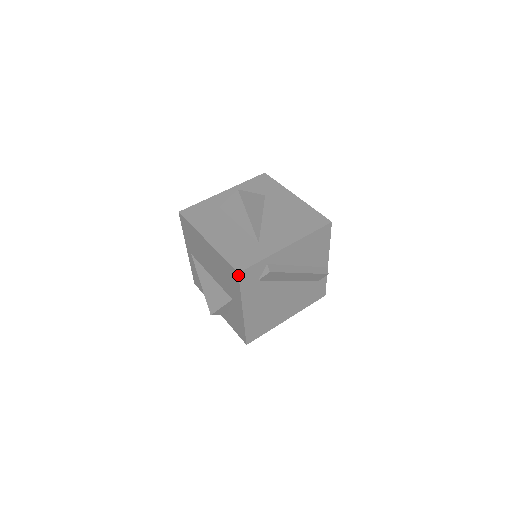
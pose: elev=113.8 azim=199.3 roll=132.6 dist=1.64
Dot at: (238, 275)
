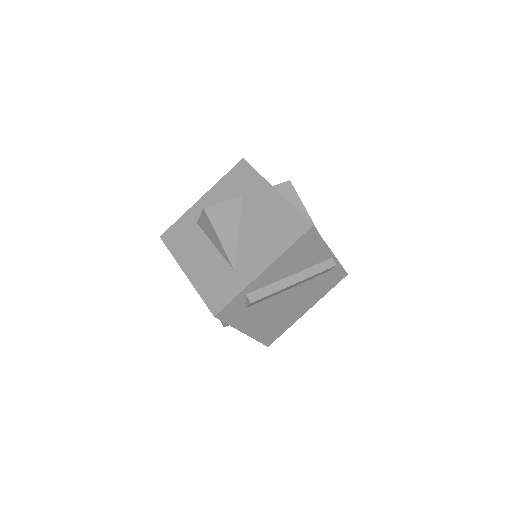
Dot at: (215, 317)
